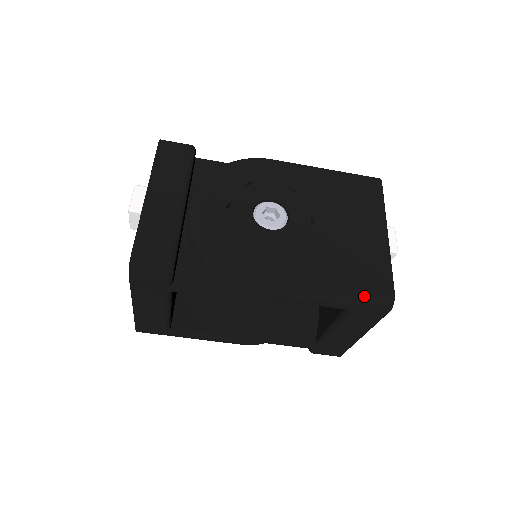
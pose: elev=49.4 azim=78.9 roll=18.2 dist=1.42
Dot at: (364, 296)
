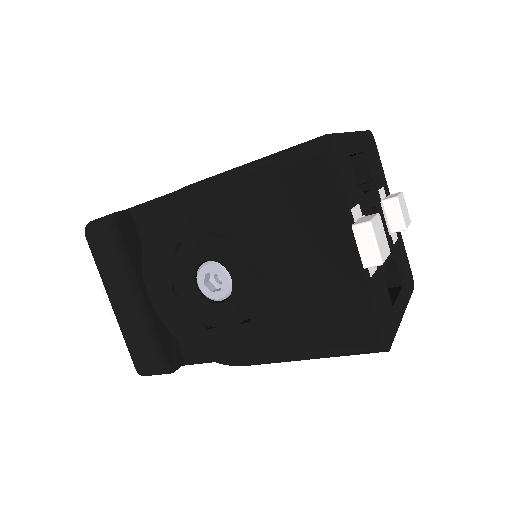
Dot at: (345, 353)
